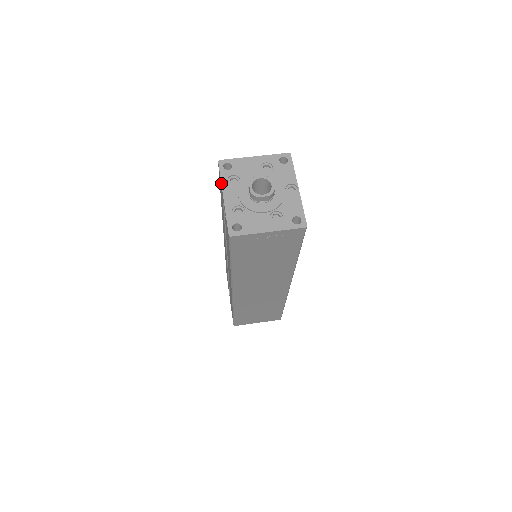
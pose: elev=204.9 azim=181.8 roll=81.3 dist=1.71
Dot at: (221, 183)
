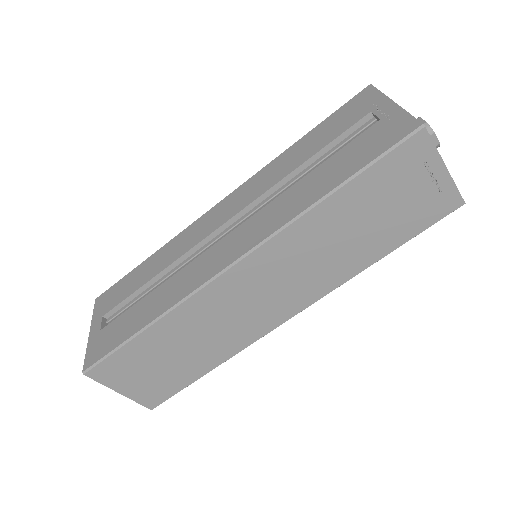
Dot at: occluded
